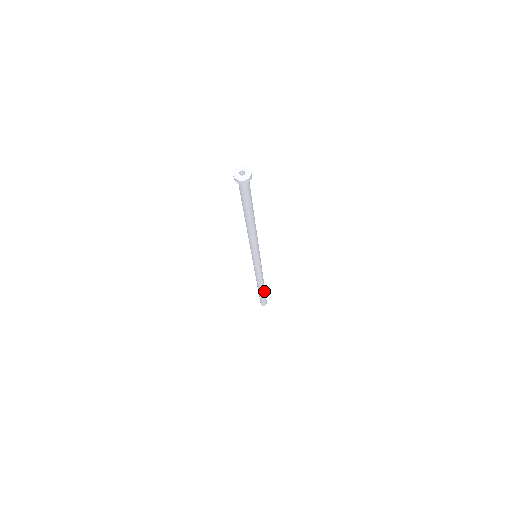
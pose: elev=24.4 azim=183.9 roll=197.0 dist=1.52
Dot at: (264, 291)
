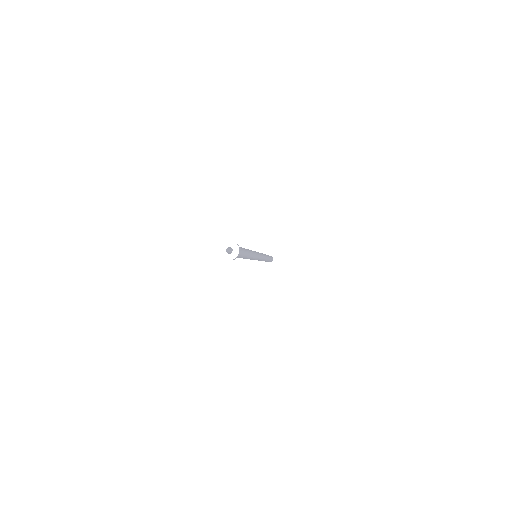
Dot at: (266, 261)
